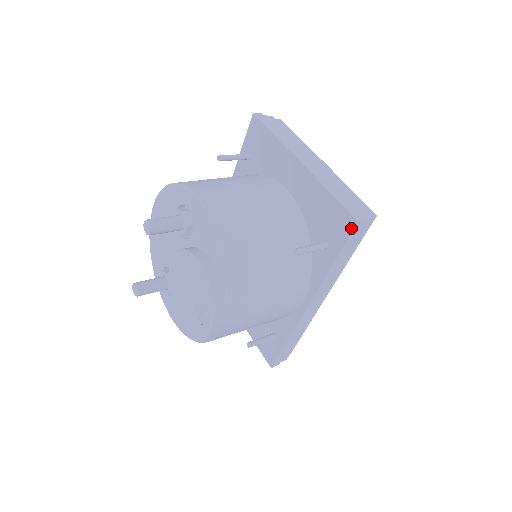
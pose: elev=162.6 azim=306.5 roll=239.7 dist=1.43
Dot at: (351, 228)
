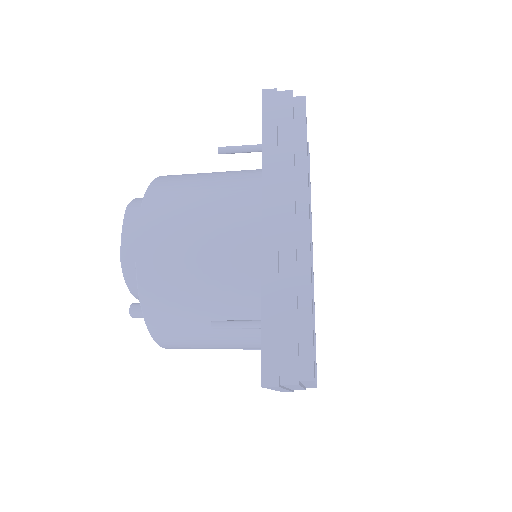
Dot at: (262, 102)
